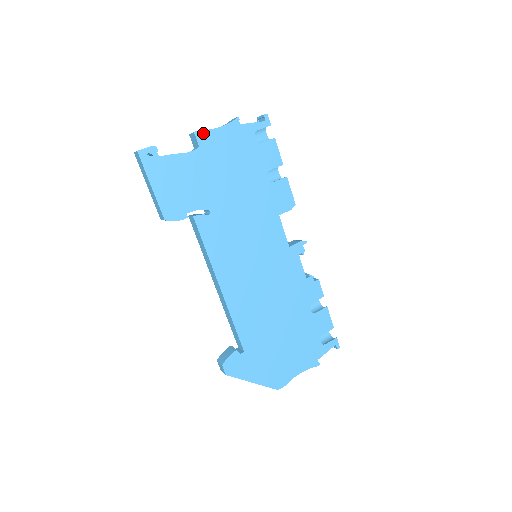
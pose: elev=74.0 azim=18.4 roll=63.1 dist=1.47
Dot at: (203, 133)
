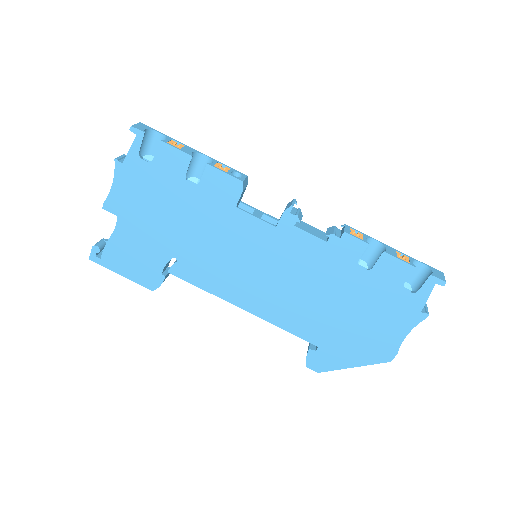
Dot at: (108, 202)
